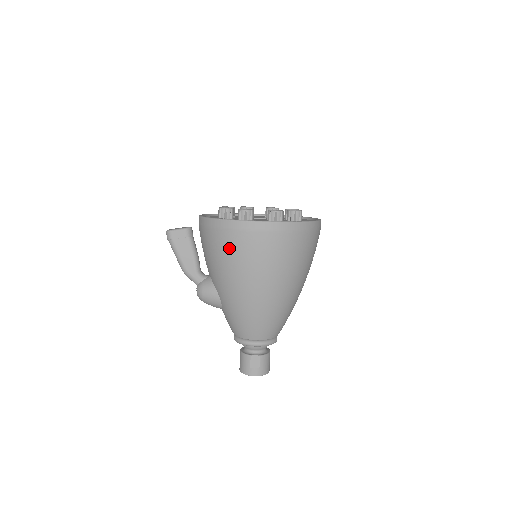
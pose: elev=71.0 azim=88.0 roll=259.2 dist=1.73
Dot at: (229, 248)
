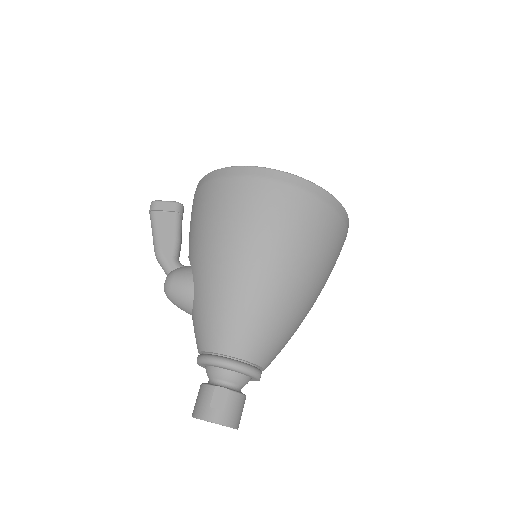
Dot at: (225, 200)
